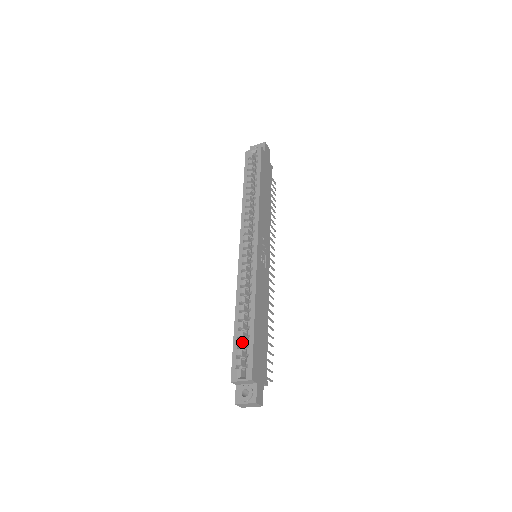
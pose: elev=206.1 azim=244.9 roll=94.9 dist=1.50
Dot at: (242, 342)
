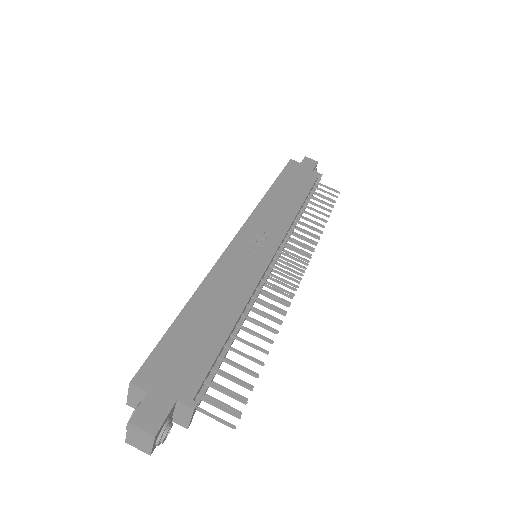
Dot at: occluded
